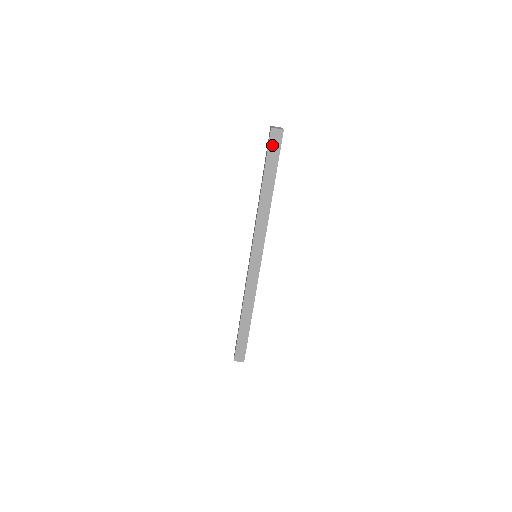
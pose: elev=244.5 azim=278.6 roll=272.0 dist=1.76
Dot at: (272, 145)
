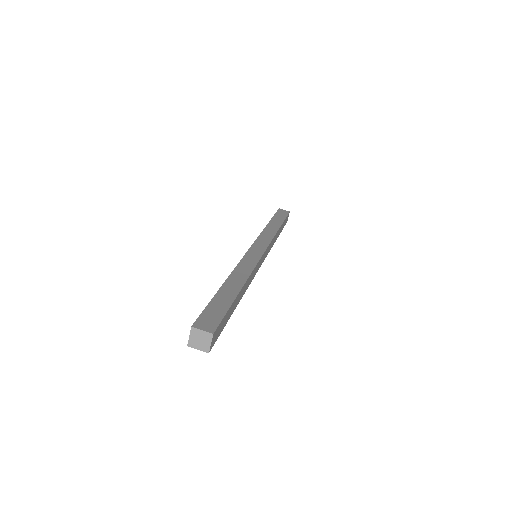
Dot at: (280, 213)
